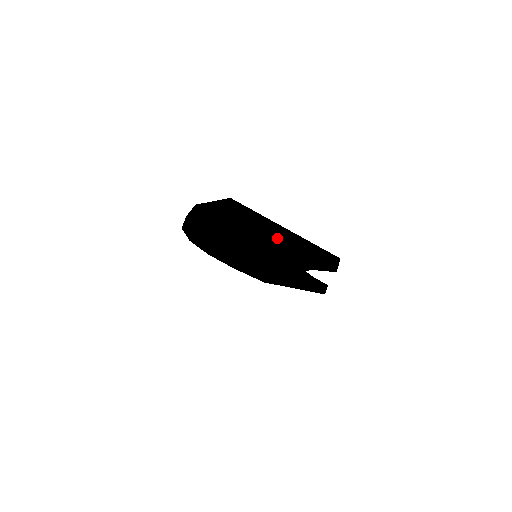
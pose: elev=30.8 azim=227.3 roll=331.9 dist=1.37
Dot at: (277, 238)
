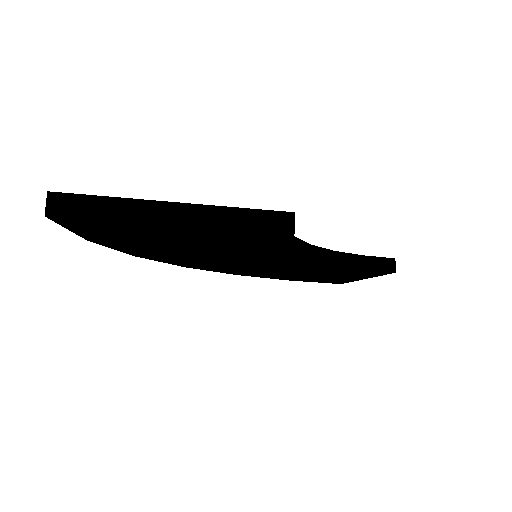
Dot at: (153, 220)
